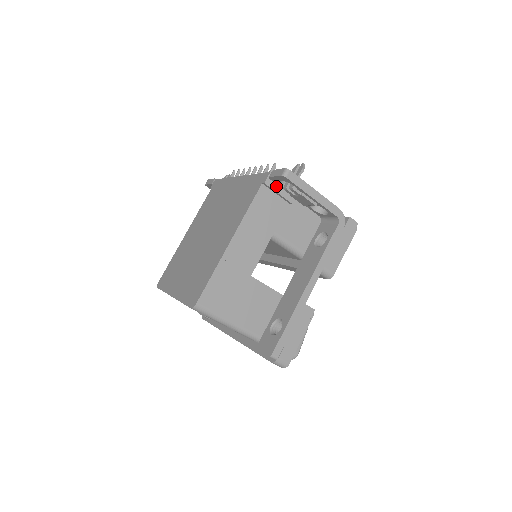
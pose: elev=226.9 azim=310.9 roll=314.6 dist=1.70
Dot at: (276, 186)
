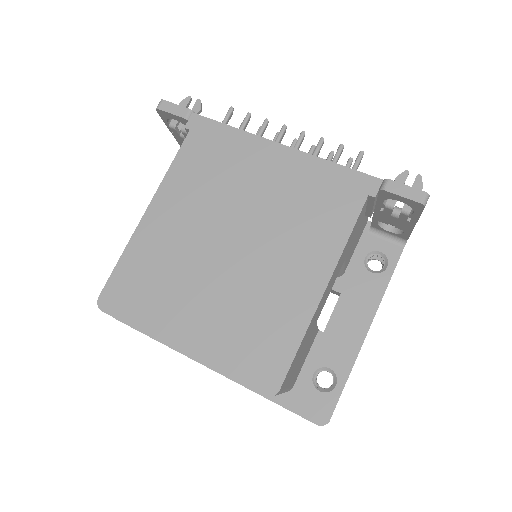
Dot at: (376, 199)
